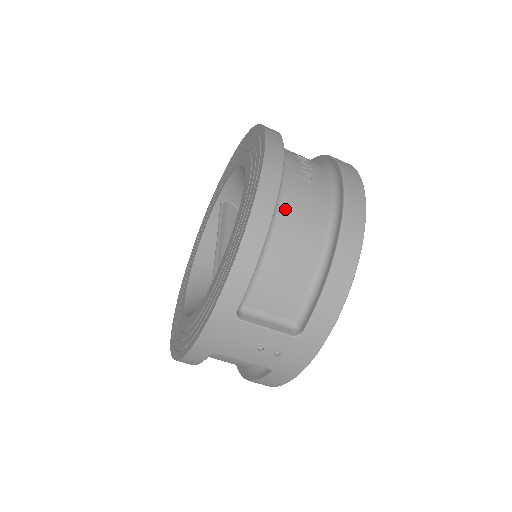
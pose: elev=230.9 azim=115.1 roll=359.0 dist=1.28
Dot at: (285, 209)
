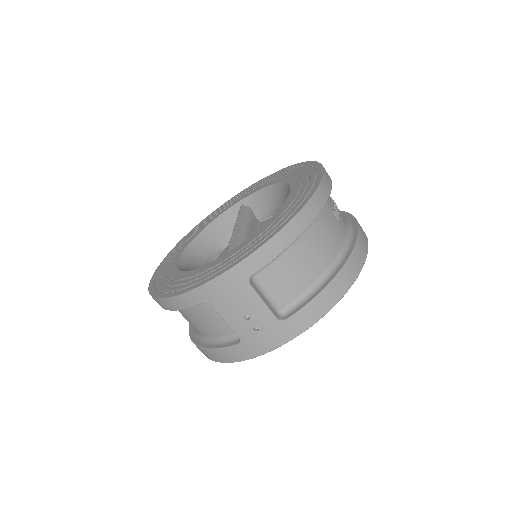
Dot at: (318, 224)
